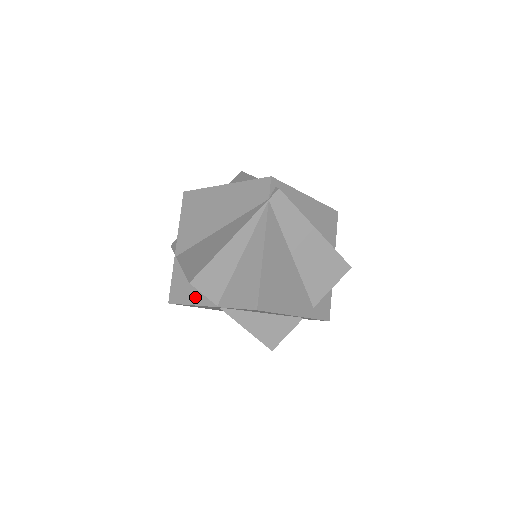
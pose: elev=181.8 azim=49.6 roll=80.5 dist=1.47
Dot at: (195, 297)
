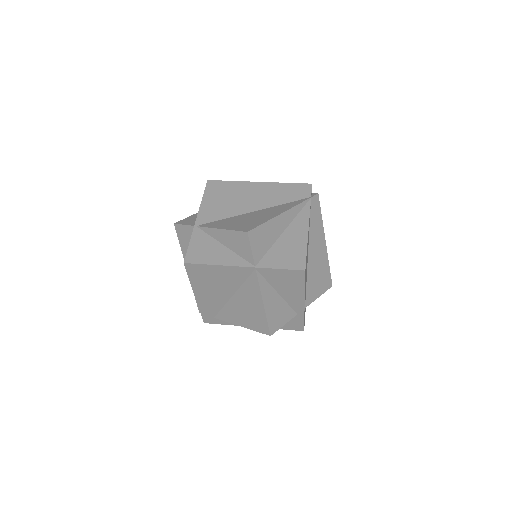
Dot at: (225, 259)
